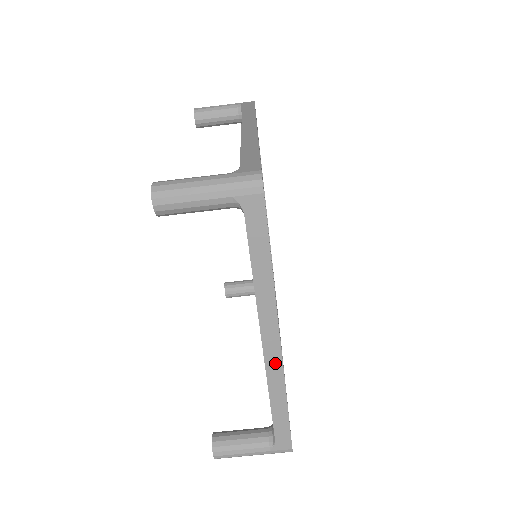
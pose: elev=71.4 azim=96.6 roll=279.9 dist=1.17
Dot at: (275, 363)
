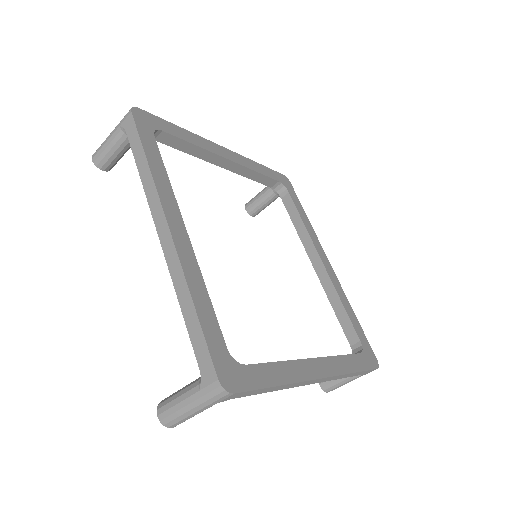
Dot at: (328, 379)
